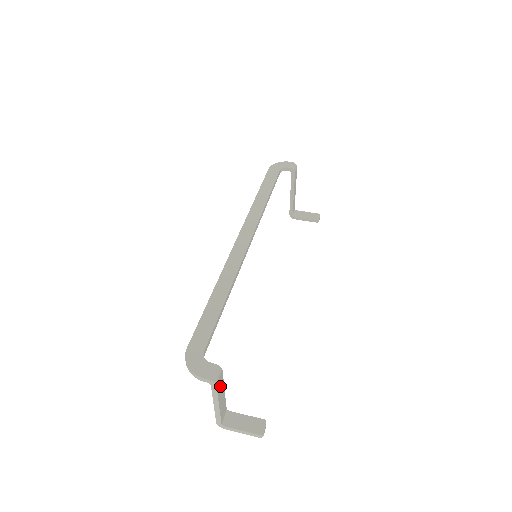
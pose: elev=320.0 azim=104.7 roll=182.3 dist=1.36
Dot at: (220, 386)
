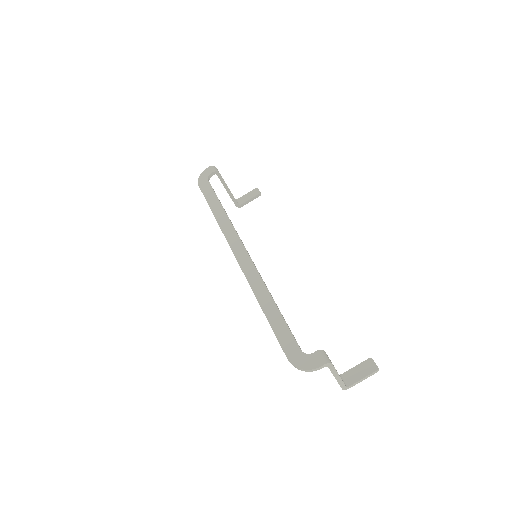
Dot at: occluded
